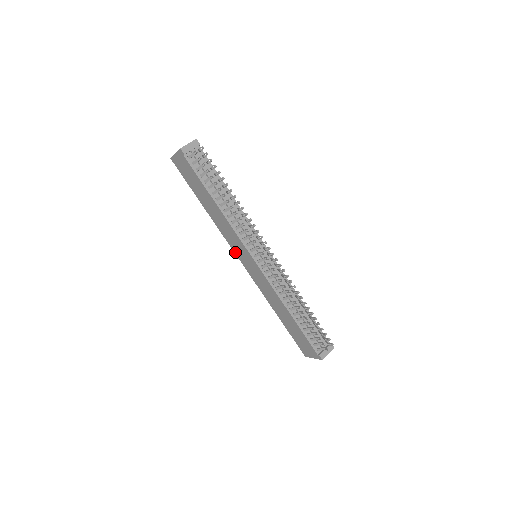
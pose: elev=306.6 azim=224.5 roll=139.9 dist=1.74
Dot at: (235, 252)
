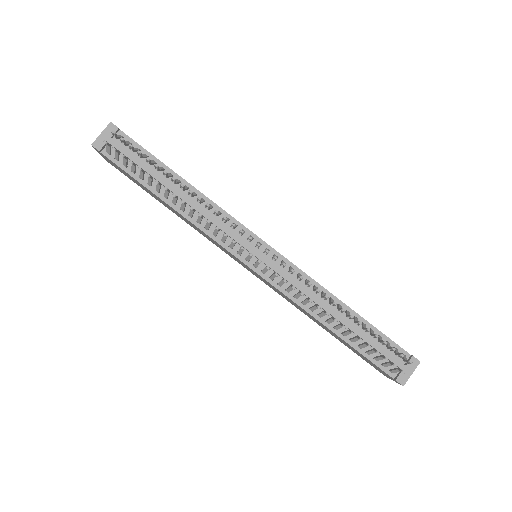
Dot at: occluded
